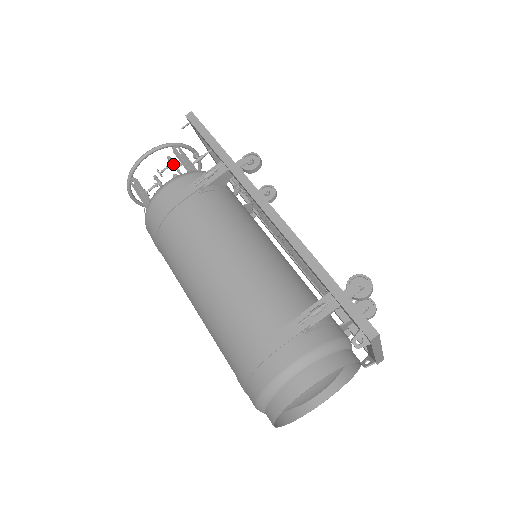
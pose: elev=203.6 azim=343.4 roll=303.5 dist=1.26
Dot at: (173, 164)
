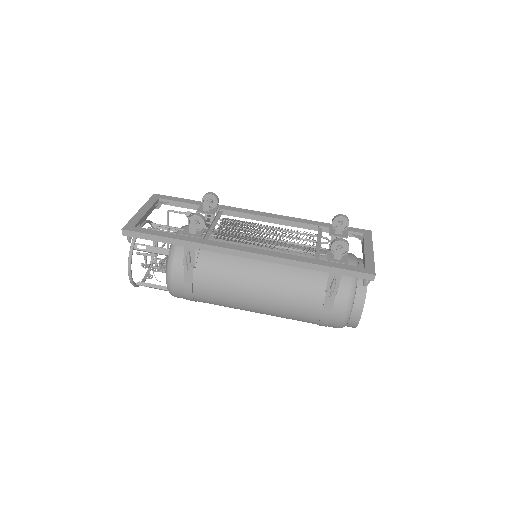
Dot at: occluded
